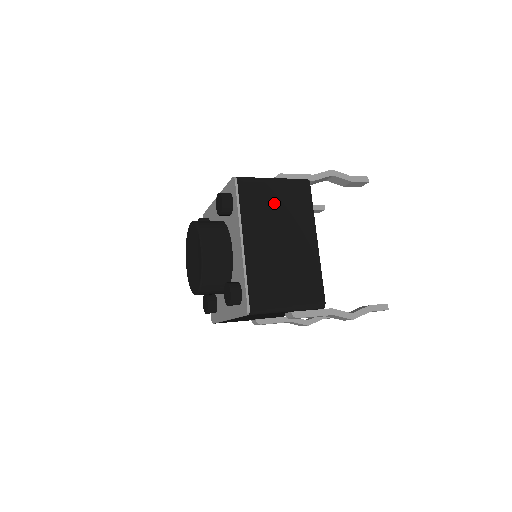
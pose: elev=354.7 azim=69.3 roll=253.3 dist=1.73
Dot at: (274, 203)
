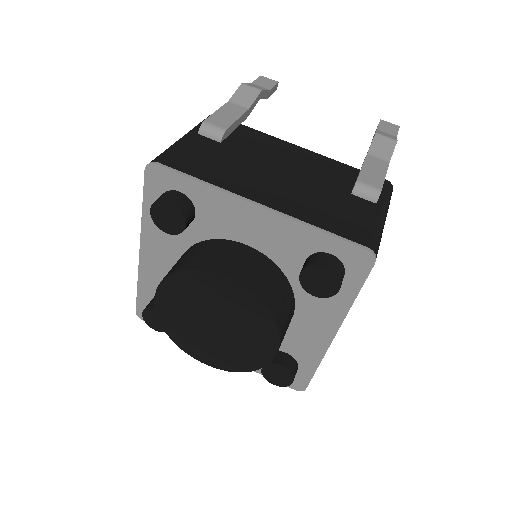
Dot at: occluded
